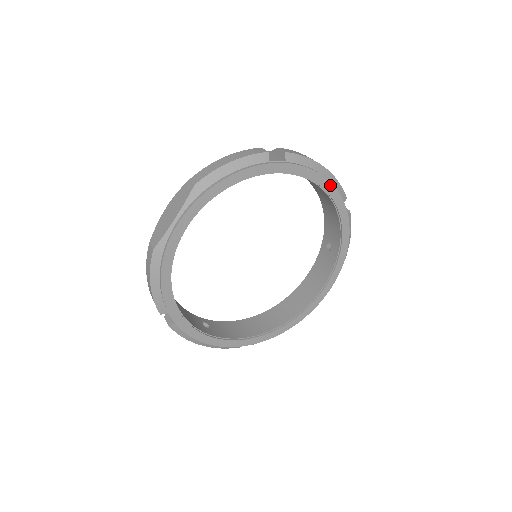
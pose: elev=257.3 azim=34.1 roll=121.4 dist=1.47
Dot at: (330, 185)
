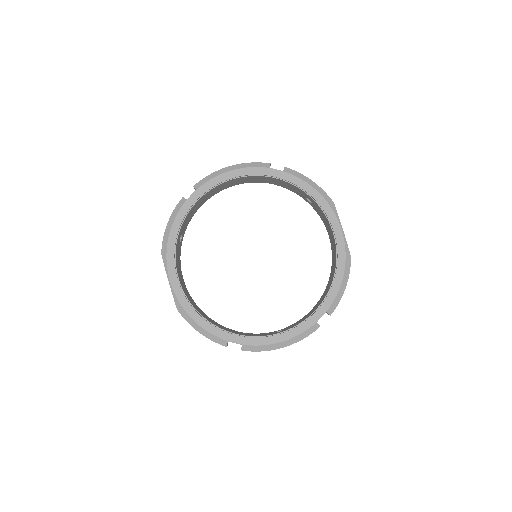
Dot at: (242, 170)
